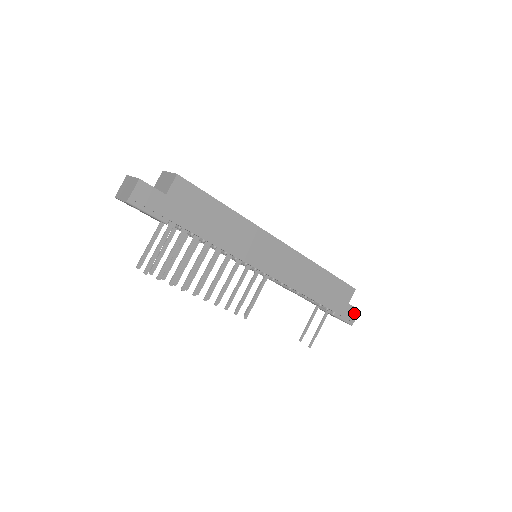
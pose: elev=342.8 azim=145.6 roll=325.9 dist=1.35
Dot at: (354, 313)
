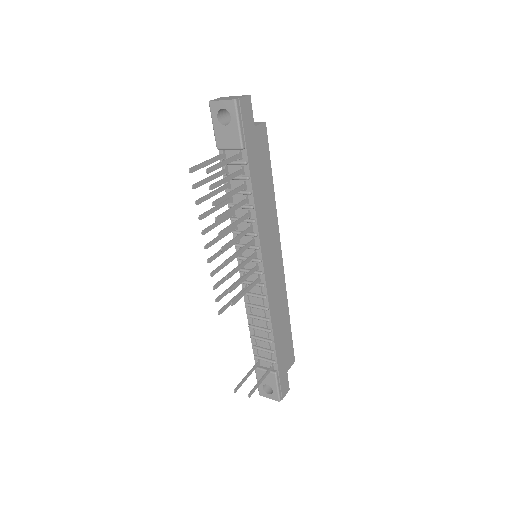
Dot at: (286, 388)
